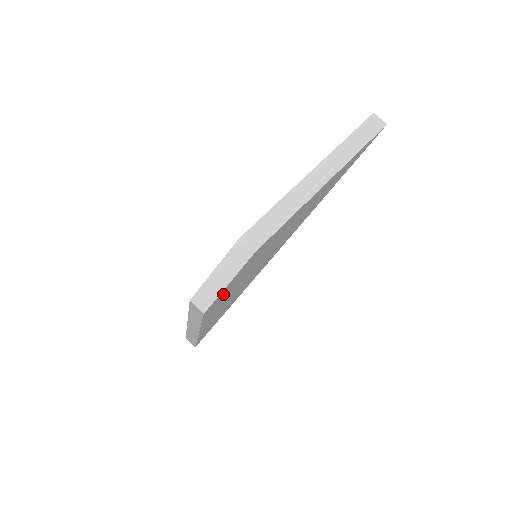
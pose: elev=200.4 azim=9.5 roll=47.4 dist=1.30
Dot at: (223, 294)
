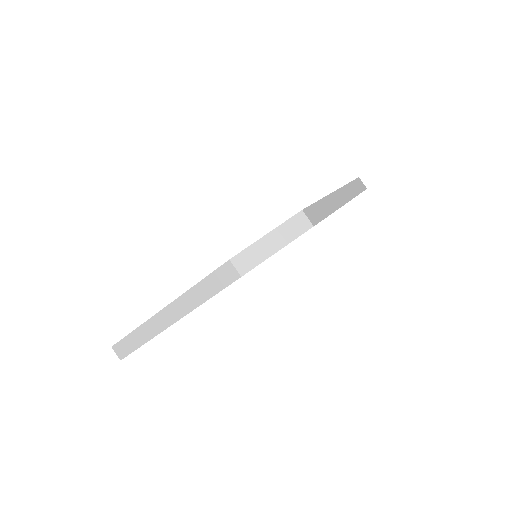
Dot at: occluded
